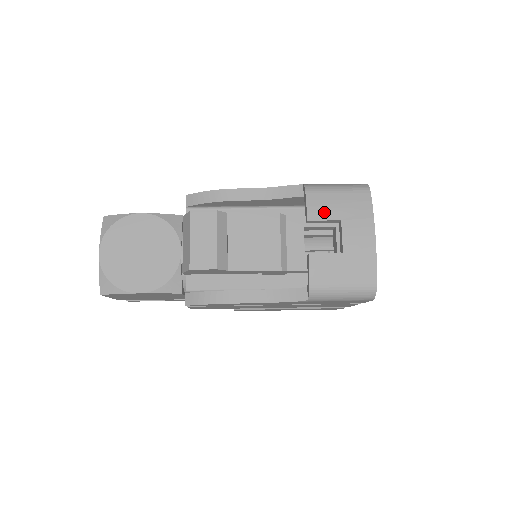
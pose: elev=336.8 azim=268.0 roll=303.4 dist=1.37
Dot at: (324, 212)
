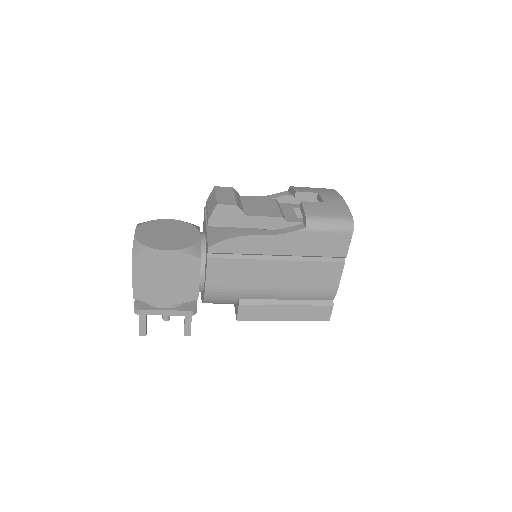
Dot at: (306, 190)
